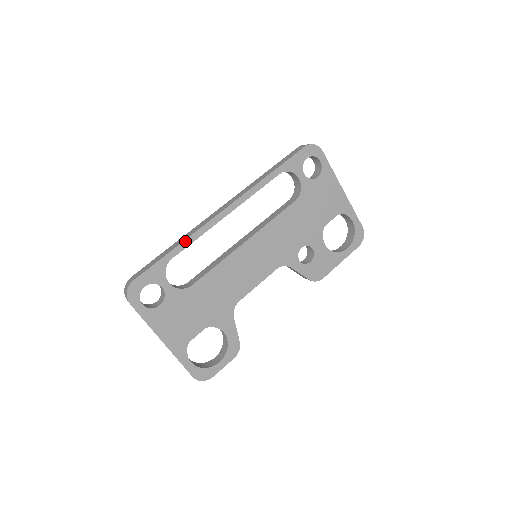
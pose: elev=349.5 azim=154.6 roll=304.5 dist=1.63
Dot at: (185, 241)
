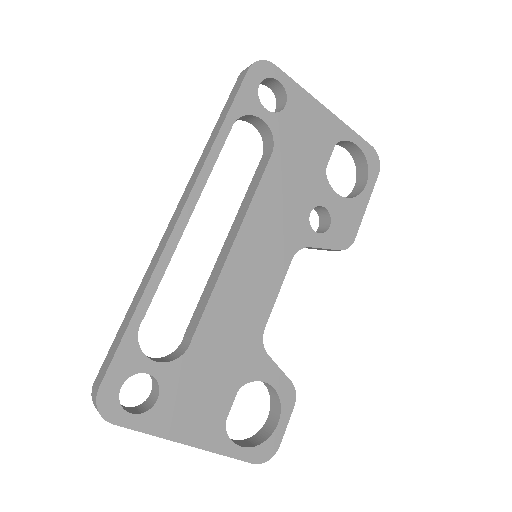
Dot at: (146, 290)
